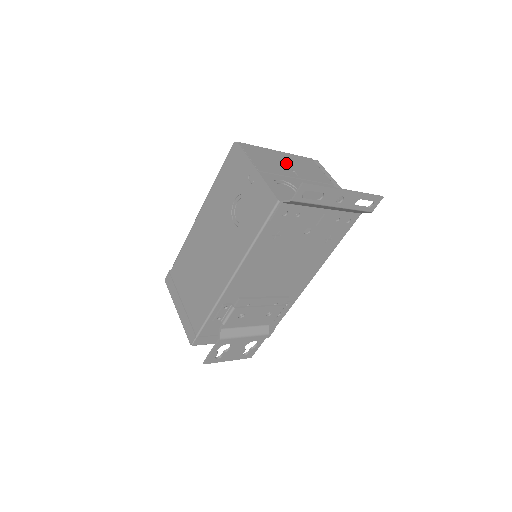
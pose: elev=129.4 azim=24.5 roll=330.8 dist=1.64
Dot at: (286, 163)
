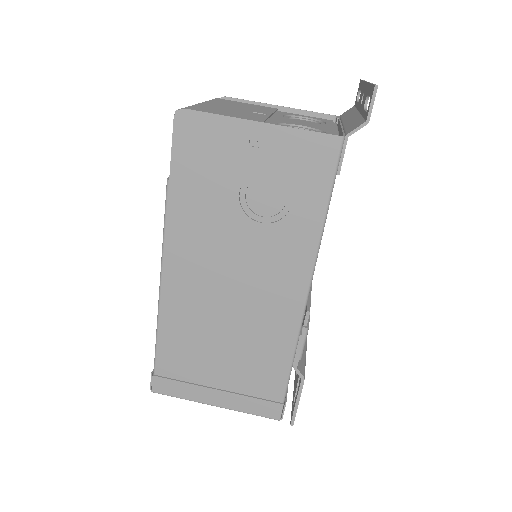
Dot at: (233, 109)
